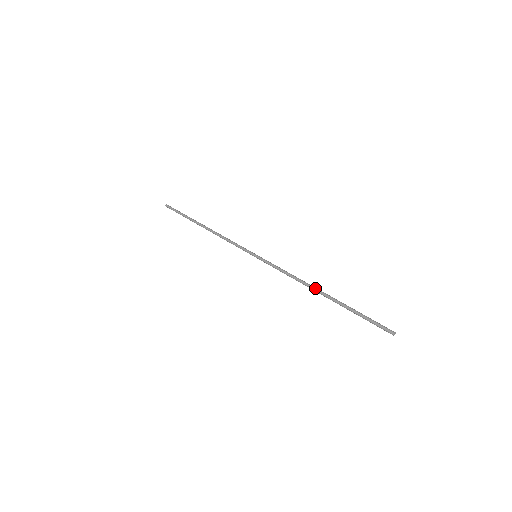
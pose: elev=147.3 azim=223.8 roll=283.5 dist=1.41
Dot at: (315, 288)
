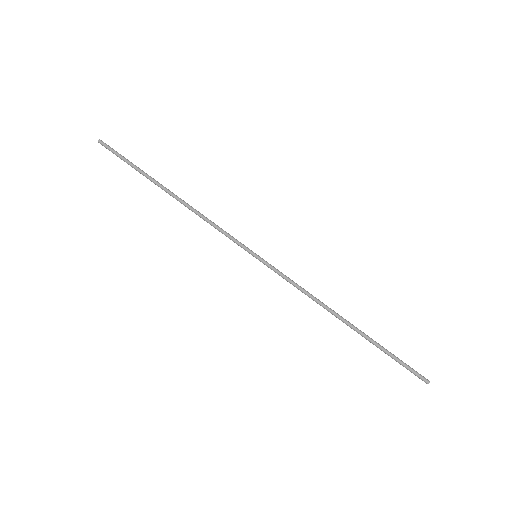
Dot at: occluded
